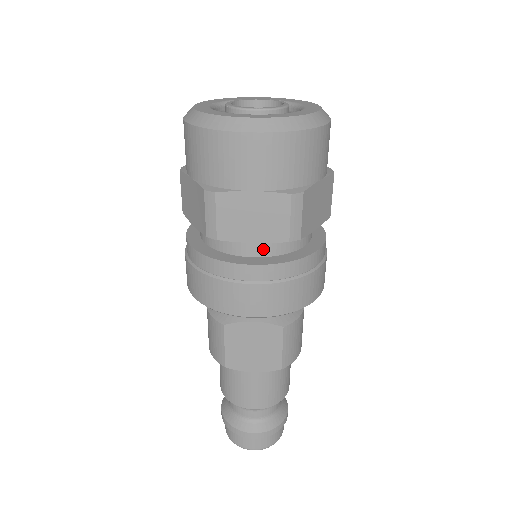
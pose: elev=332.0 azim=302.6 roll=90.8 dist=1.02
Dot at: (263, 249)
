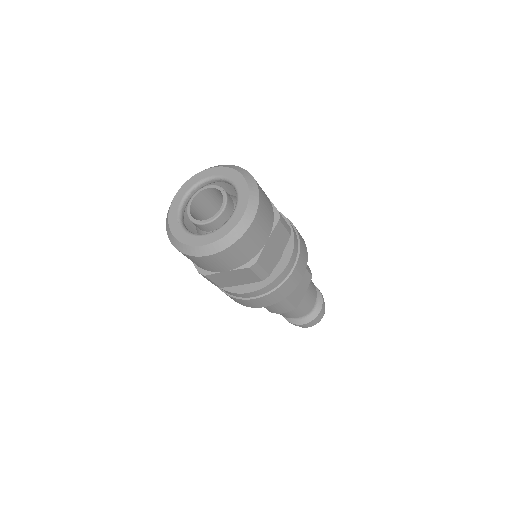
Dot at: occluded
